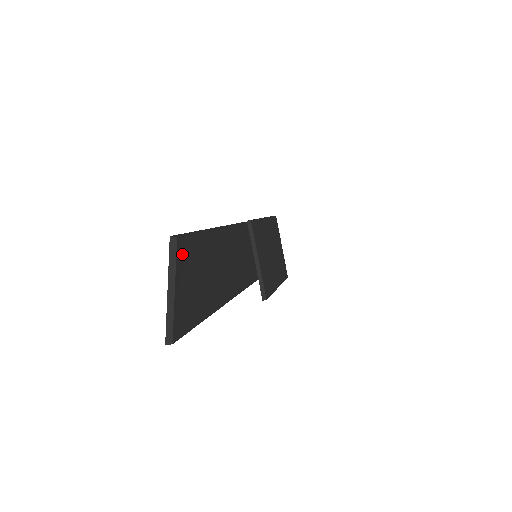
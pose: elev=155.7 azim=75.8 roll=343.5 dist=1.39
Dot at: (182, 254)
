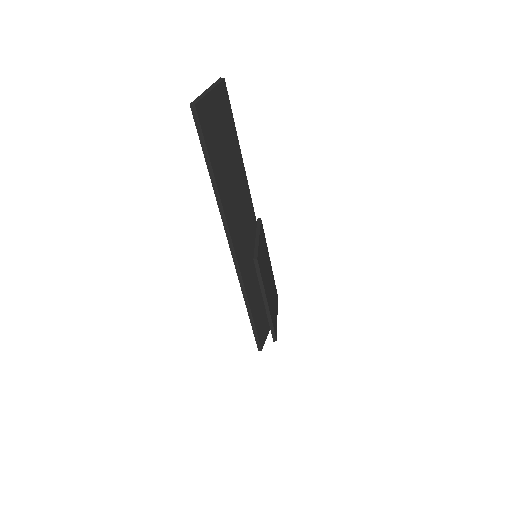
Dot at: (222, 92)
